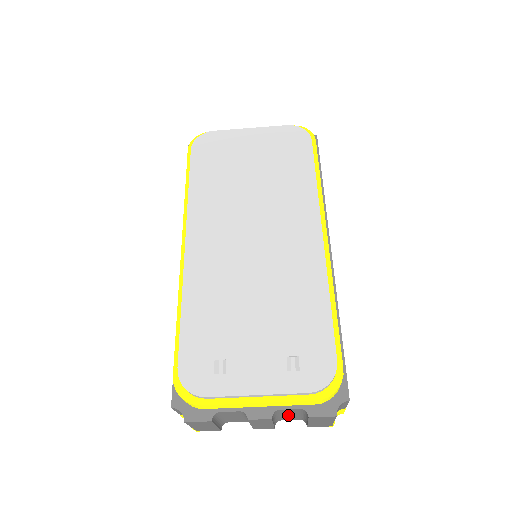
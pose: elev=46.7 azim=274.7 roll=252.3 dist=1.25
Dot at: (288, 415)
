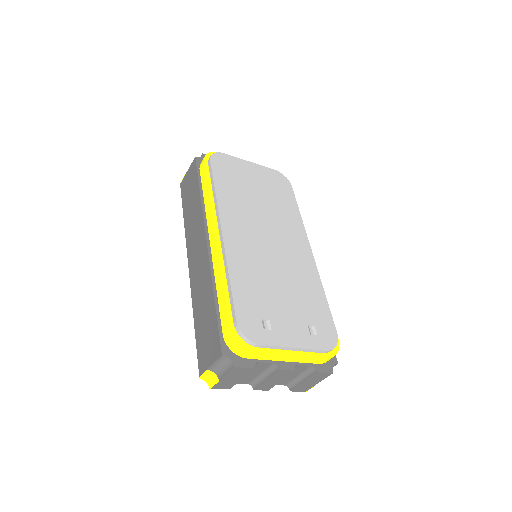
Dot at: (288, 376)
